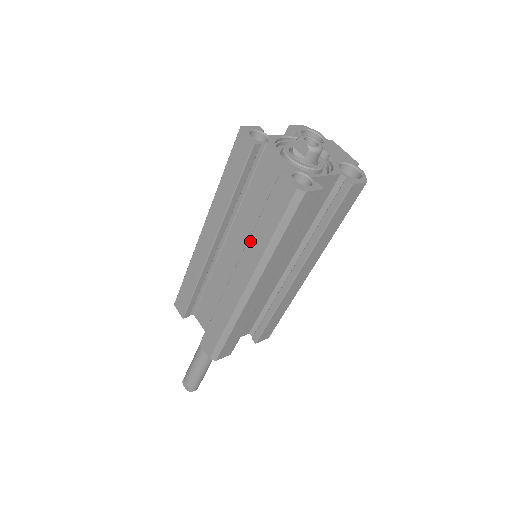
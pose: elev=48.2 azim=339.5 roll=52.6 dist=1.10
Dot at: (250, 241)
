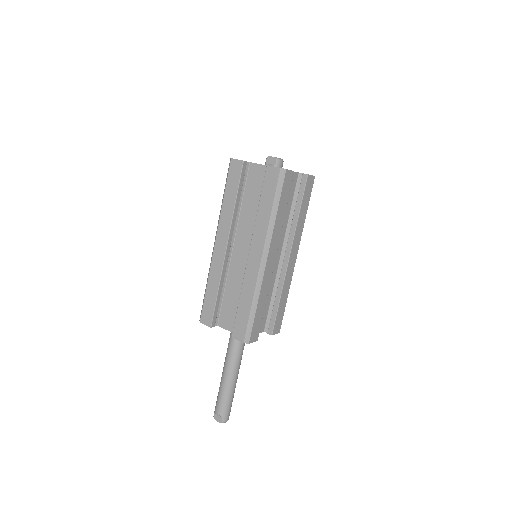
Dot at: (256, 222)
